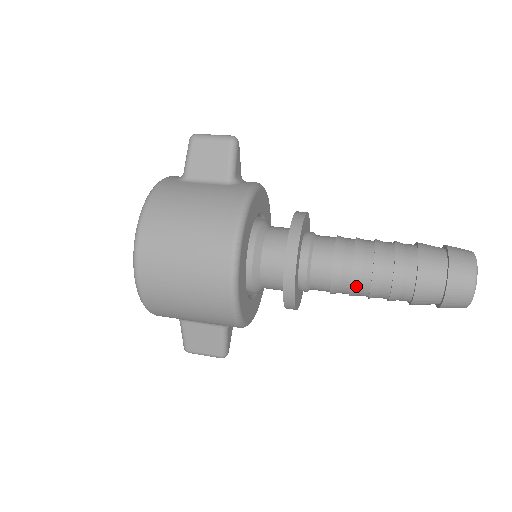
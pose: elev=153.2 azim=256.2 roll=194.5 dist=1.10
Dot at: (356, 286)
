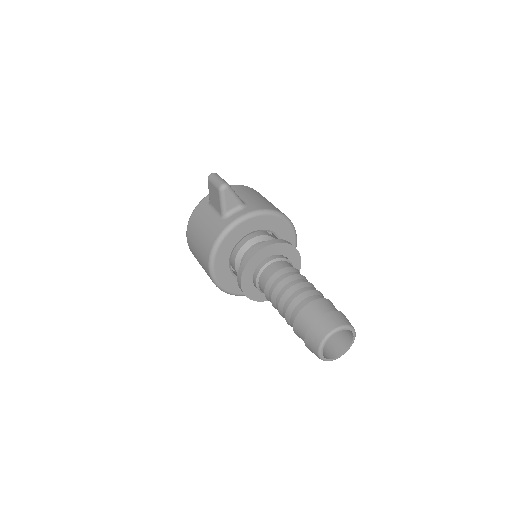
Dot at: occluded
